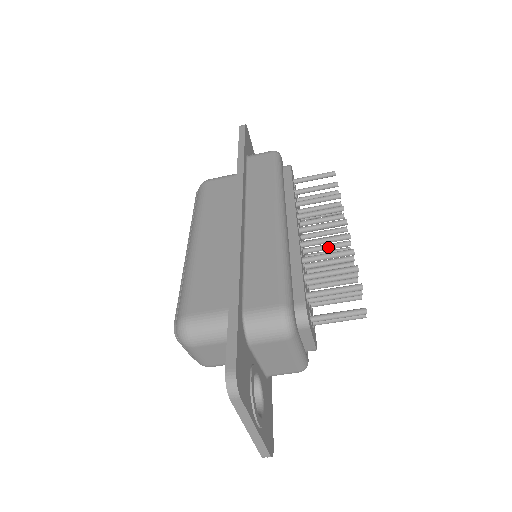
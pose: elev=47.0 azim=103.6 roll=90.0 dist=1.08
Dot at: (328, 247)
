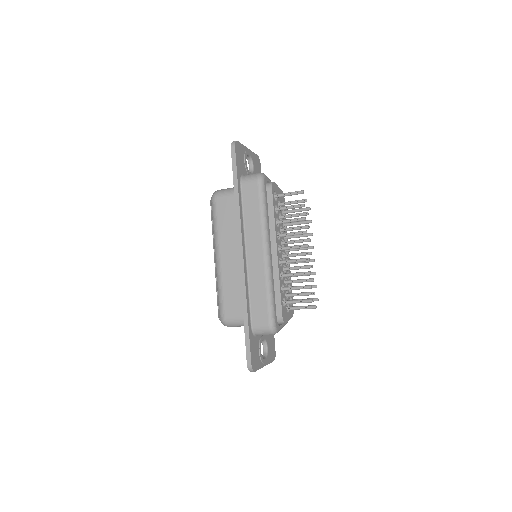
Dot at: occluded
